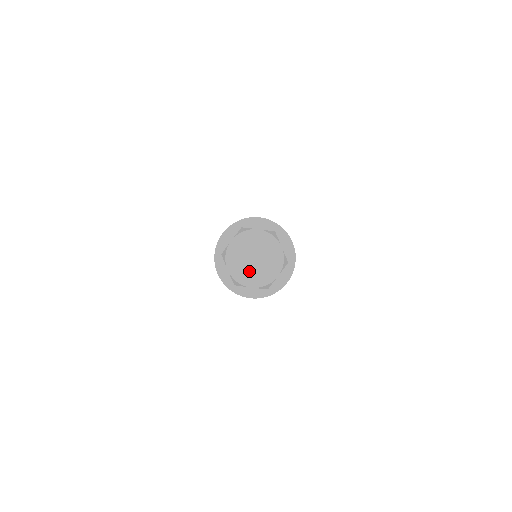
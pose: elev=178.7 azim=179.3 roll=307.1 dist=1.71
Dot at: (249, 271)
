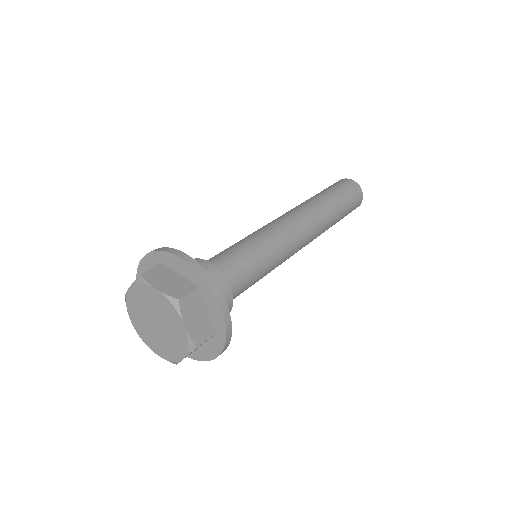
Dot at: (152, 334)
